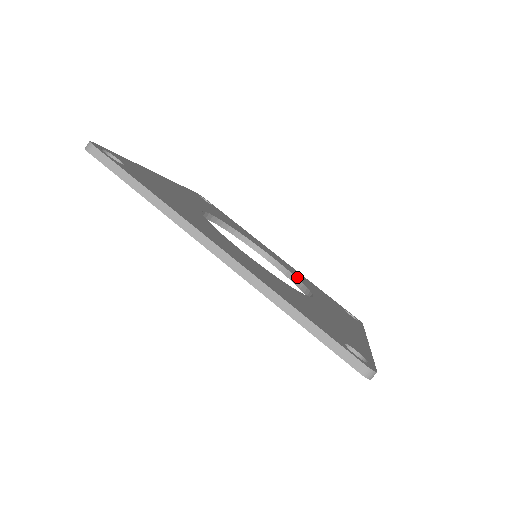
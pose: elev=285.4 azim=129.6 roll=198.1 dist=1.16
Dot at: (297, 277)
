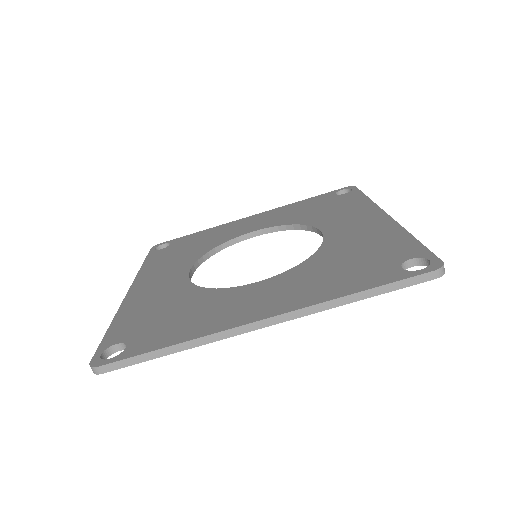
Dot at: (288, 223)
